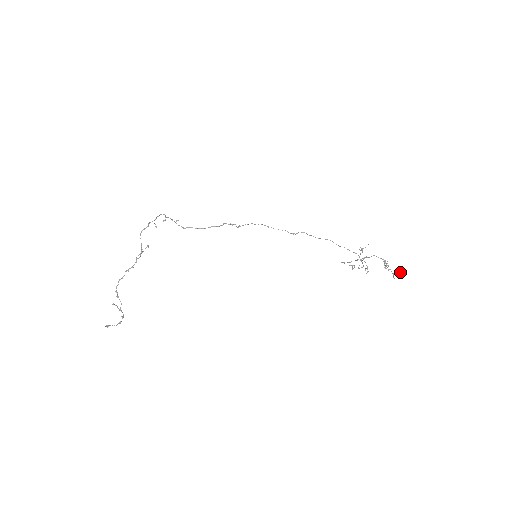
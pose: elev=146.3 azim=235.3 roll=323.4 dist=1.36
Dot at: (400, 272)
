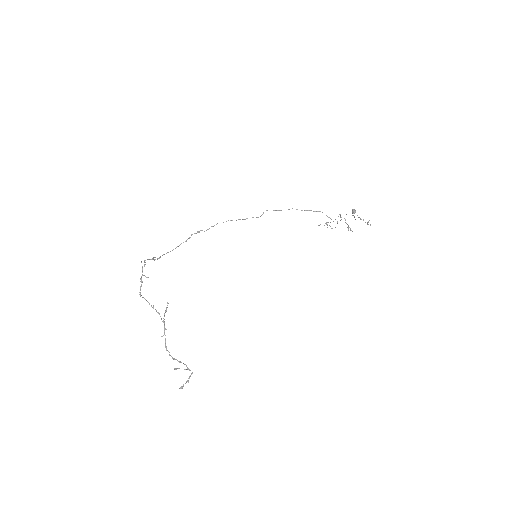
Dot at: (355, 212)
